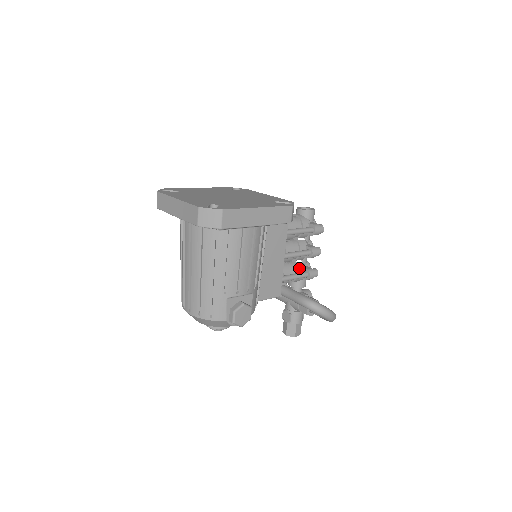
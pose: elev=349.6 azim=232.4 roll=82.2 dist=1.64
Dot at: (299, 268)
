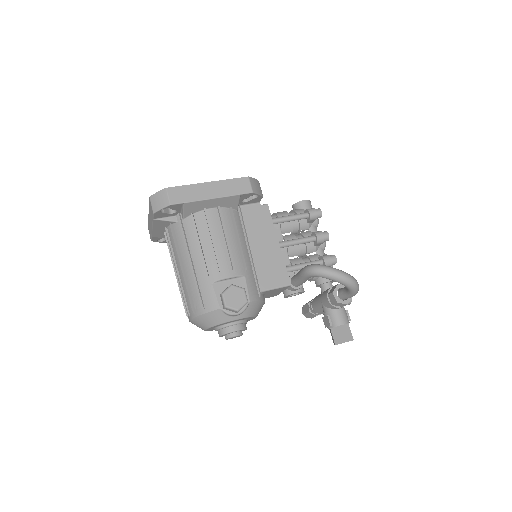
Dot at: (313, 259)
